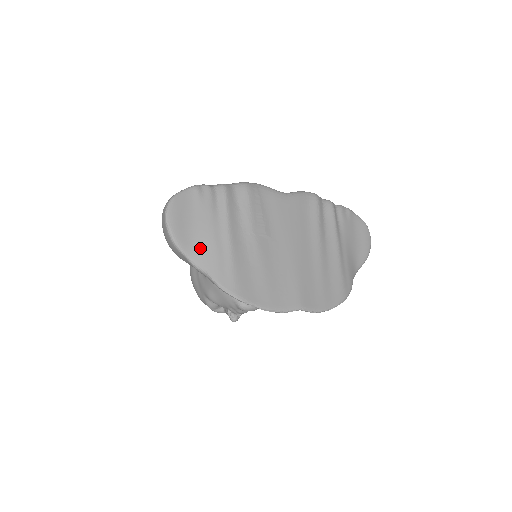
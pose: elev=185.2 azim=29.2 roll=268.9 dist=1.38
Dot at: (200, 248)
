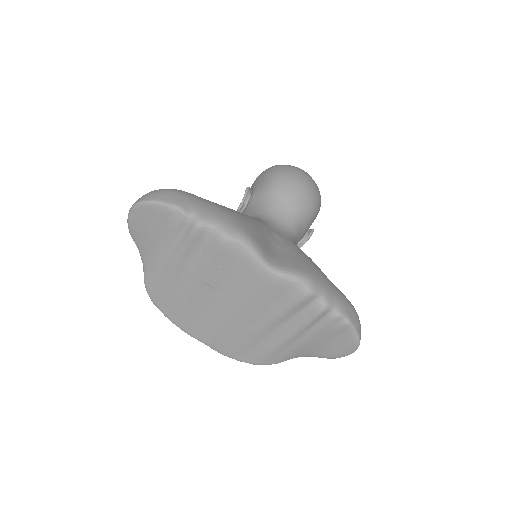
Dot at: (148, 251)
